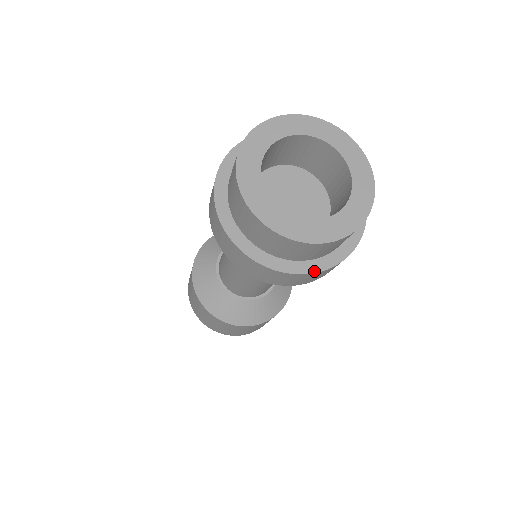
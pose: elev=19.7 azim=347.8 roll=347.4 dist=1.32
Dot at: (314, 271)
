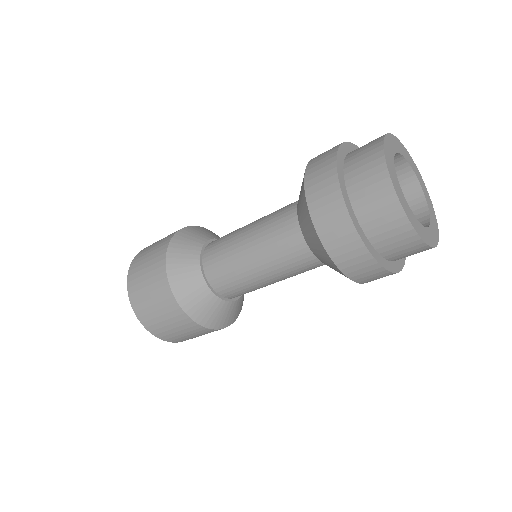
Dot at: (363, 239)
